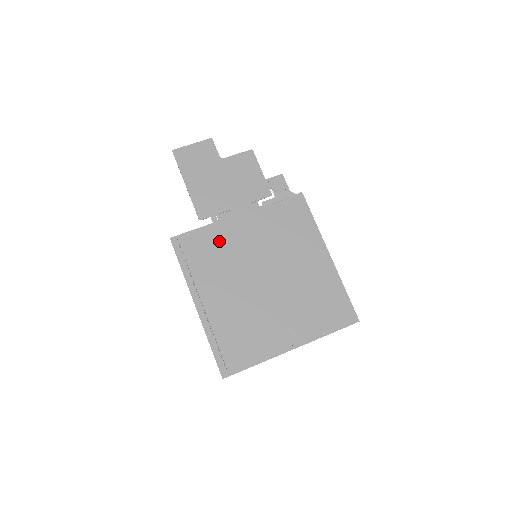
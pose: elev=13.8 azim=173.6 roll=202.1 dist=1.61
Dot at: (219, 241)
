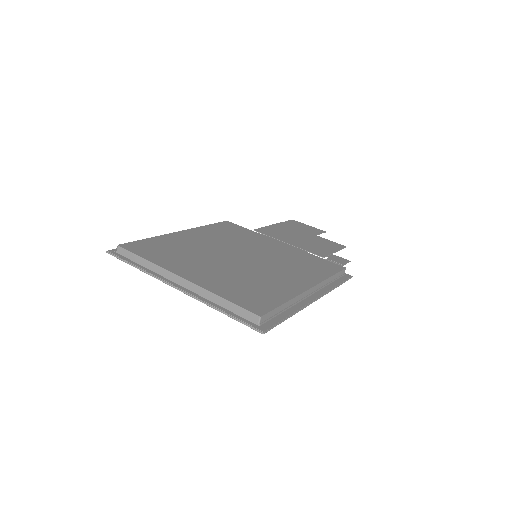
Dot at: (247, 235)
